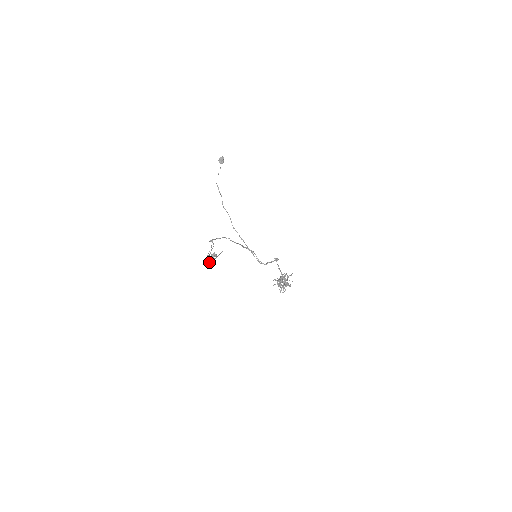
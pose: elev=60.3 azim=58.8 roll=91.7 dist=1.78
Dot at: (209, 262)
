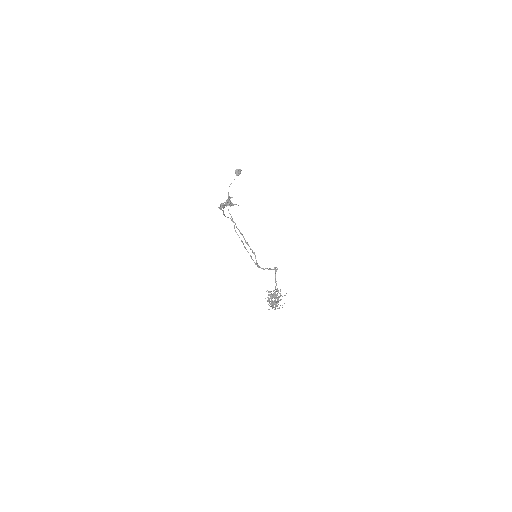
Dot at: (223, 205)
